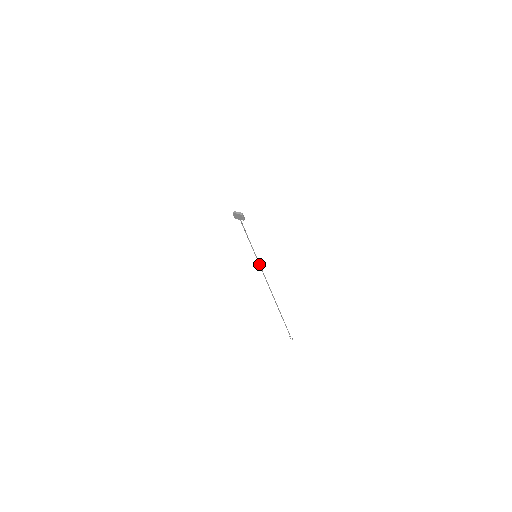
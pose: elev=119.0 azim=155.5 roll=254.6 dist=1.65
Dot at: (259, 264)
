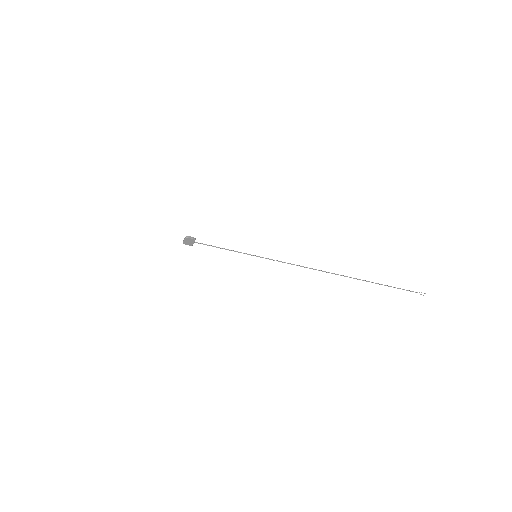
Dot at: occluded
